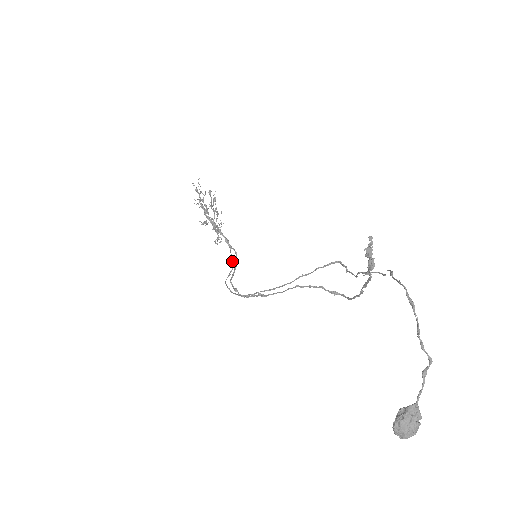
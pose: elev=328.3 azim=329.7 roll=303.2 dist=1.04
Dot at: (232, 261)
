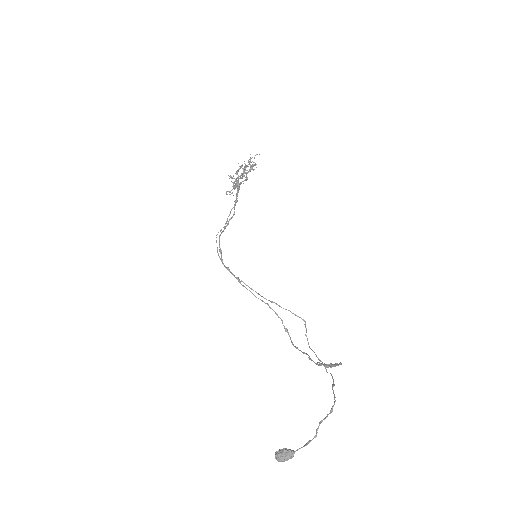
Dot at: occluded
